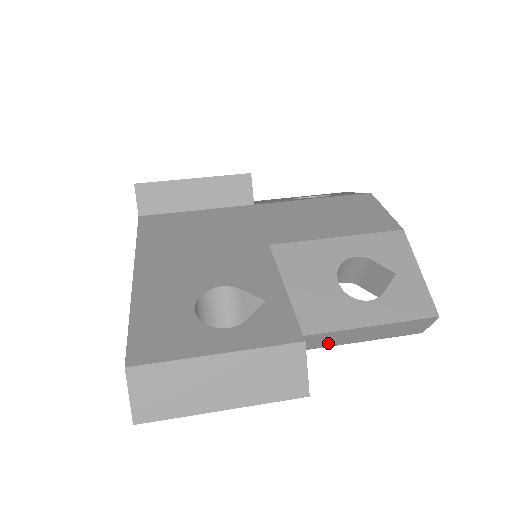
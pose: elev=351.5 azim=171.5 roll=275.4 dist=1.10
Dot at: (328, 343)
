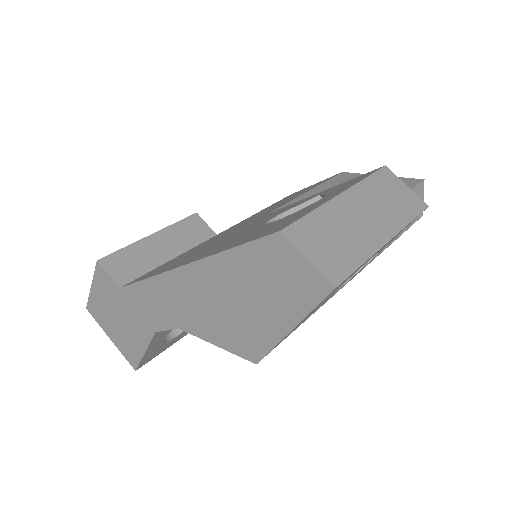
Dot at: occluded
